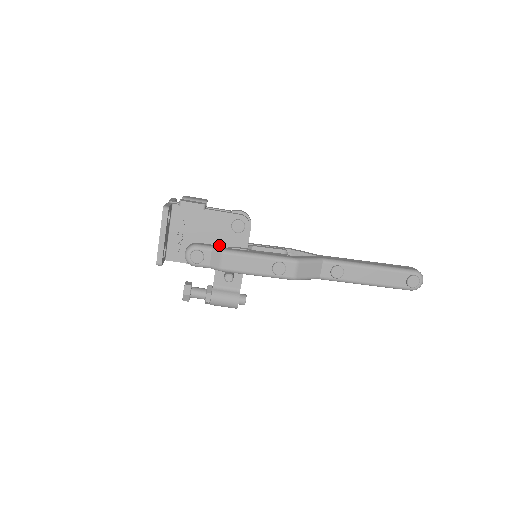
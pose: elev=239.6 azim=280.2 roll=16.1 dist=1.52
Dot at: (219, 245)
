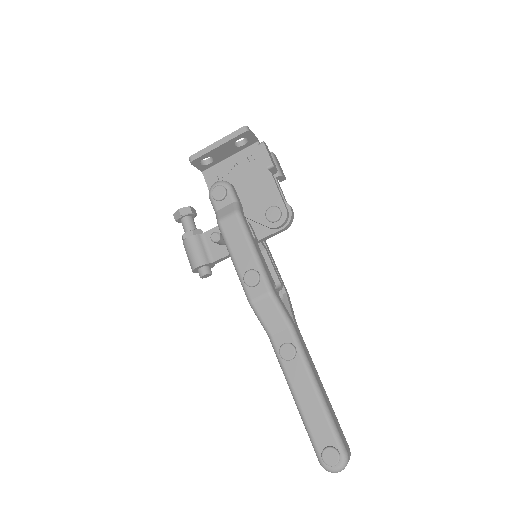
Dot at: (244, 210)
